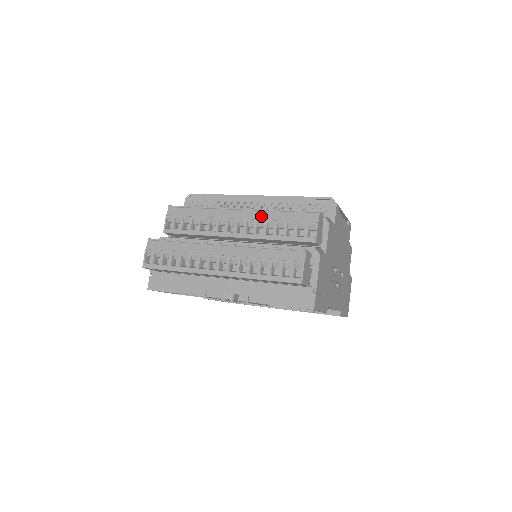
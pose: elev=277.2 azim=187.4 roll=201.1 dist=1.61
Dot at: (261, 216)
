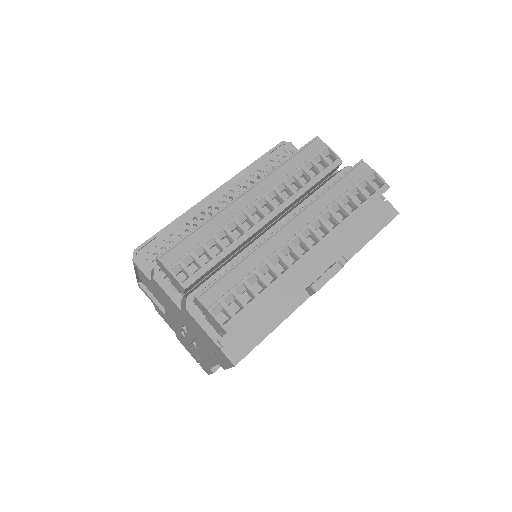
Dot at: (274, 180)
